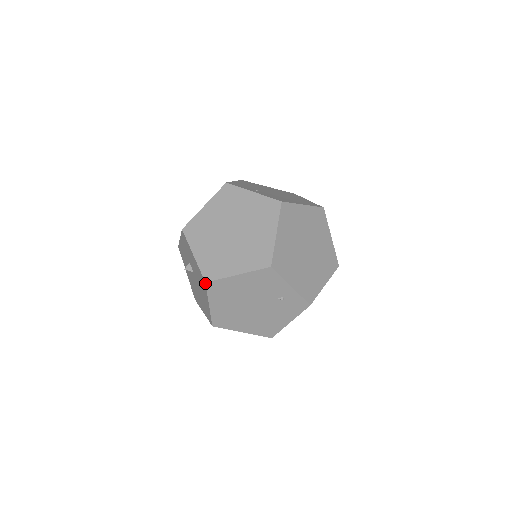
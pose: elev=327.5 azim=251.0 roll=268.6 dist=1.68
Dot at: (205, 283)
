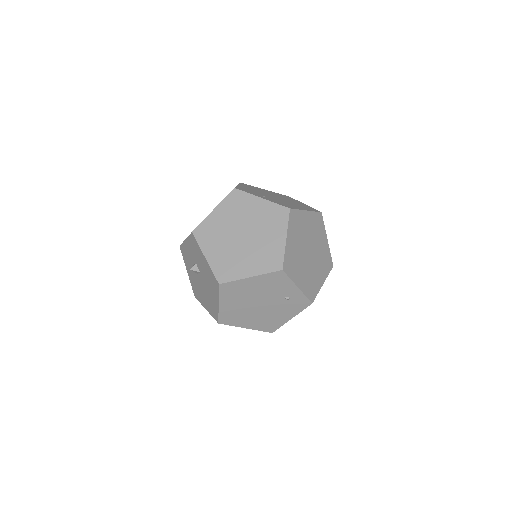
Dot at: (218, 285)
